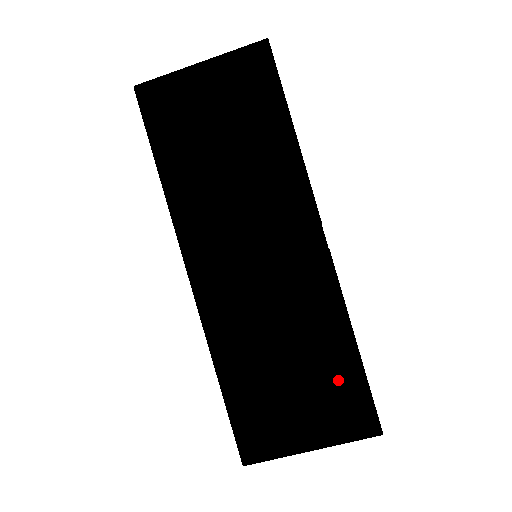
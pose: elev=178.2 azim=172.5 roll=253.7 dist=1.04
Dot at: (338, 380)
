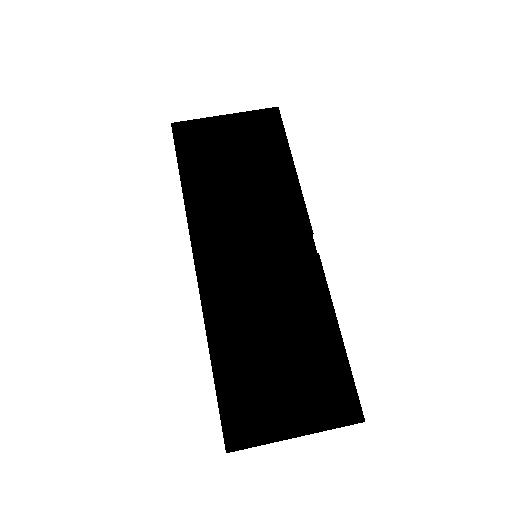
Dot at: (323, 368)
